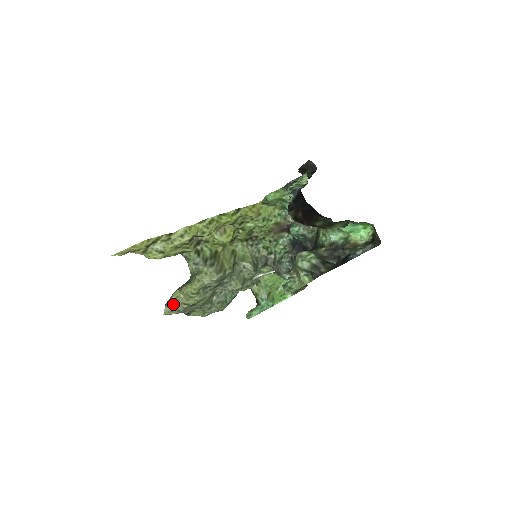
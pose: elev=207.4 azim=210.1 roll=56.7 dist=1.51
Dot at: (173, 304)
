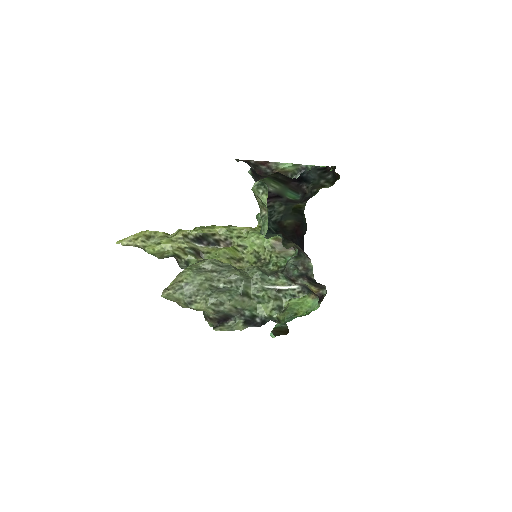
Dot at: (170, 286)
